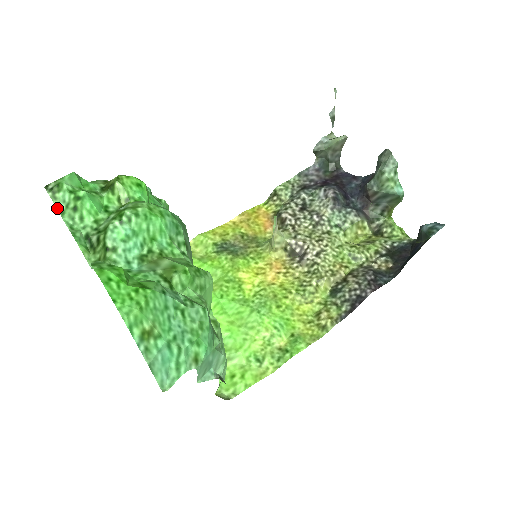
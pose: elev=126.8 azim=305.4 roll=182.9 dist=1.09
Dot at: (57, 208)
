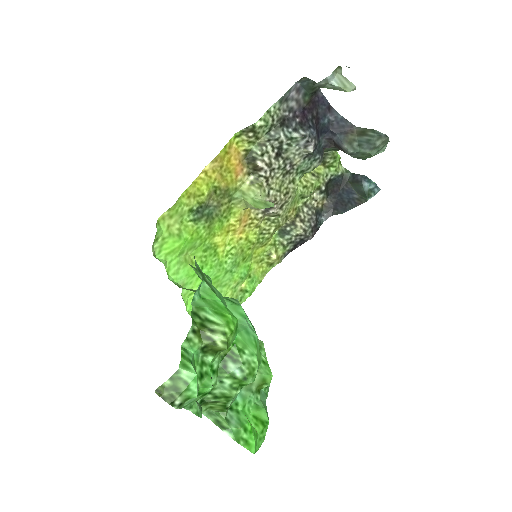
Dot at: (181, 408)
